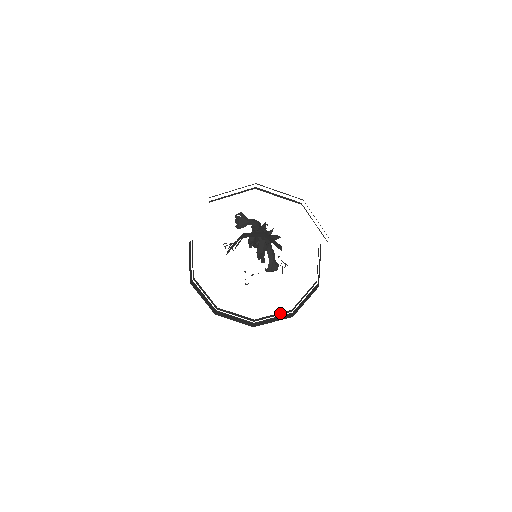
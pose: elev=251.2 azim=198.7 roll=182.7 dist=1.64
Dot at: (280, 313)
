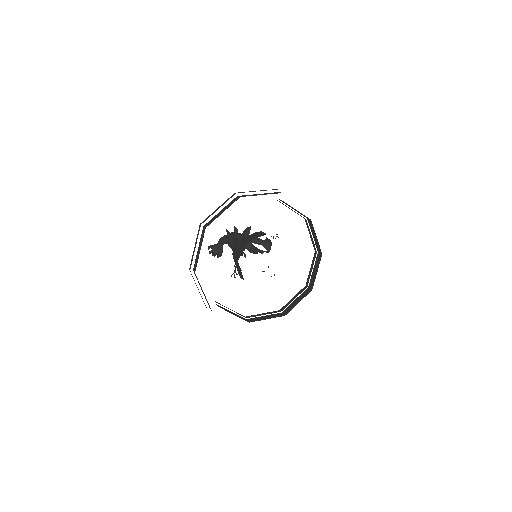
Dot at: (312, 262)
